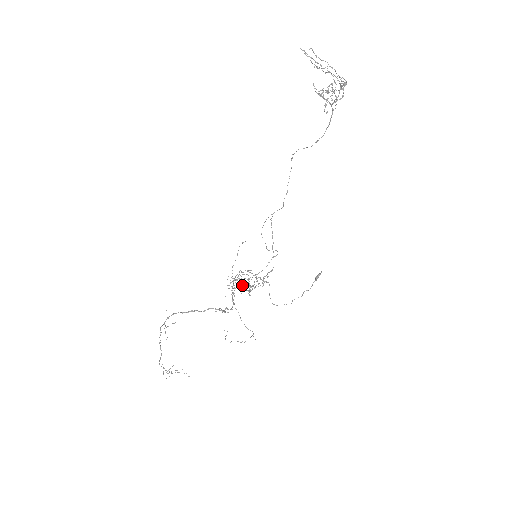
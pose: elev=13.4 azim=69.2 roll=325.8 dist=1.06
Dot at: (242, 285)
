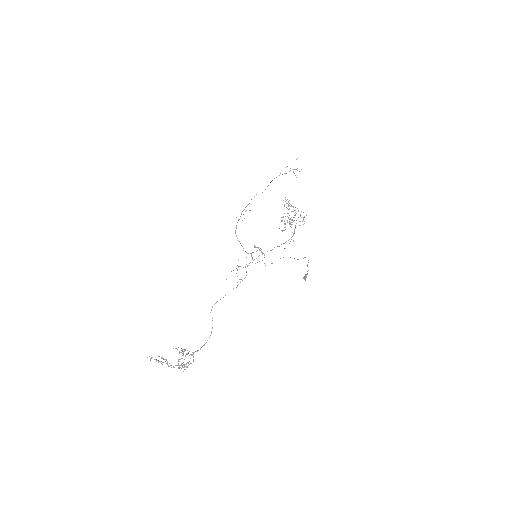
Dot at: (291, 206)
